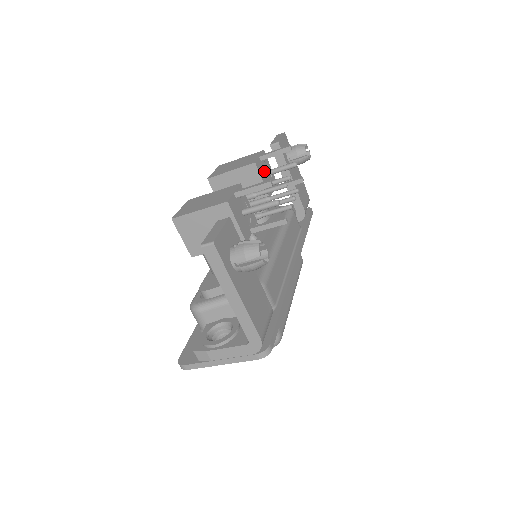
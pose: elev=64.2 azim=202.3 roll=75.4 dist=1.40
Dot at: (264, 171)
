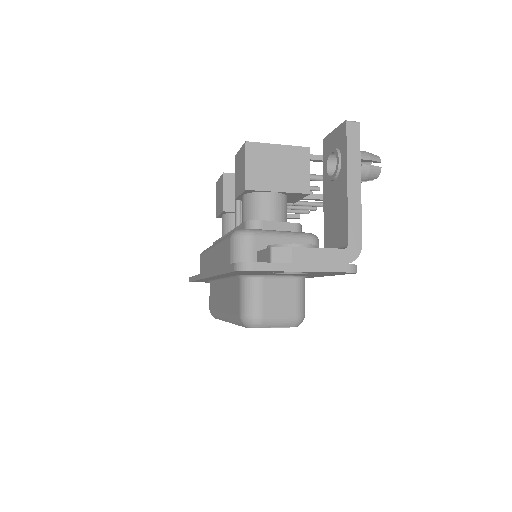
Dot at: occluded
